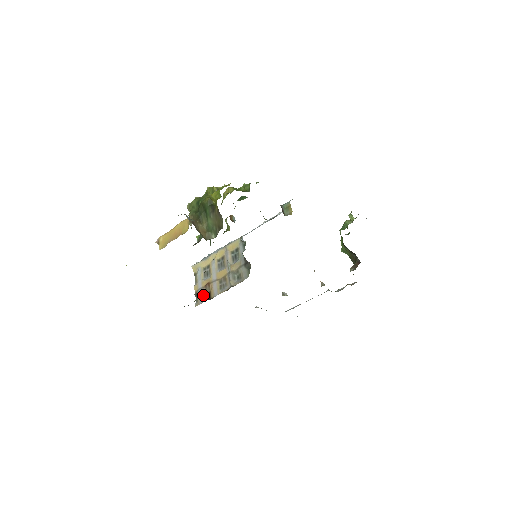
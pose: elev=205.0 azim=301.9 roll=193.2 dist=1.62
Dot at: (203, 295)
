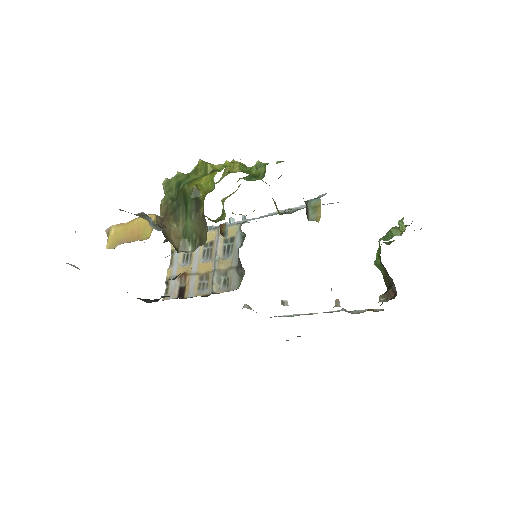
Dot at: (175, 288)
